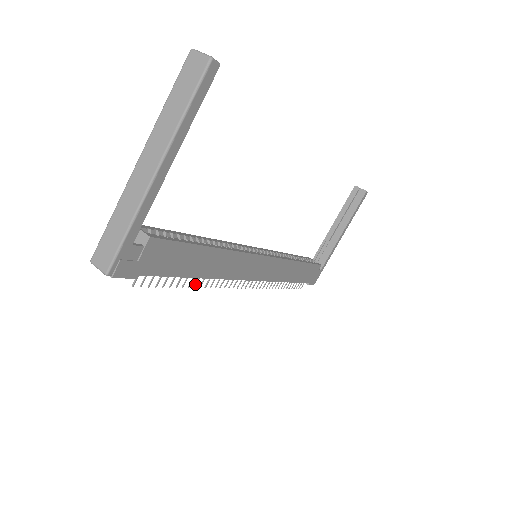
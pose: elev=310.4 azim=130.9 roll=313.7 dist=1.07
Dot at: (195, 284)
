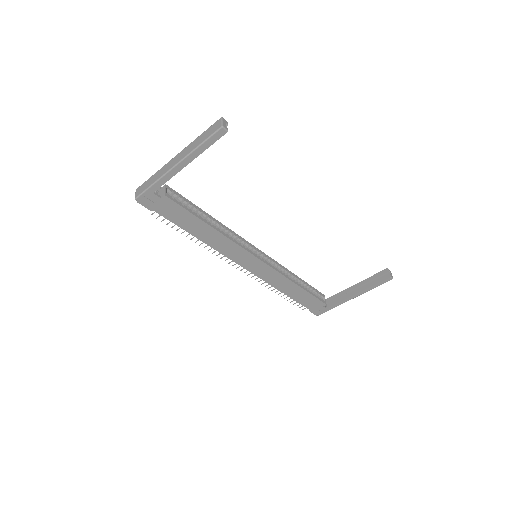
Dot at: (196, 241)
